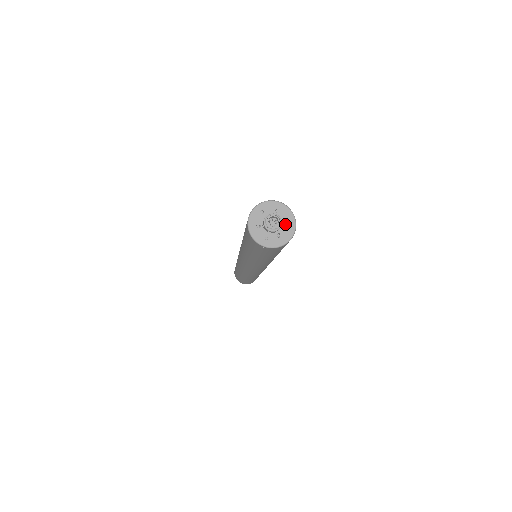
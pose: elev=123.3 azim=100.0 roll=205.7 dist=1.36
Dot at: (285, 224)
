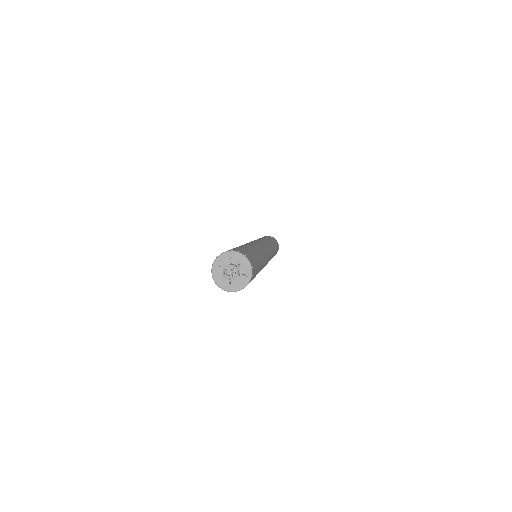
Dot at: (240, 278)
